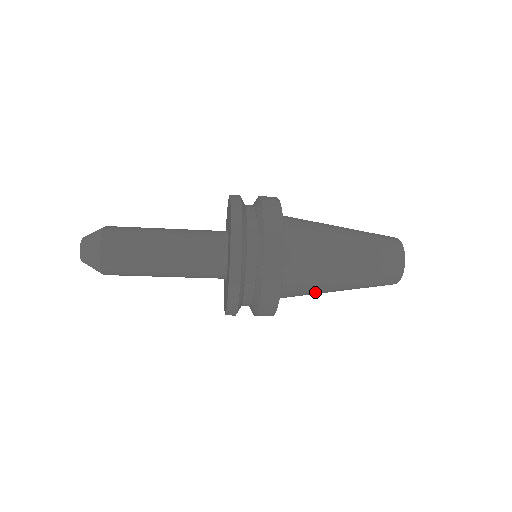
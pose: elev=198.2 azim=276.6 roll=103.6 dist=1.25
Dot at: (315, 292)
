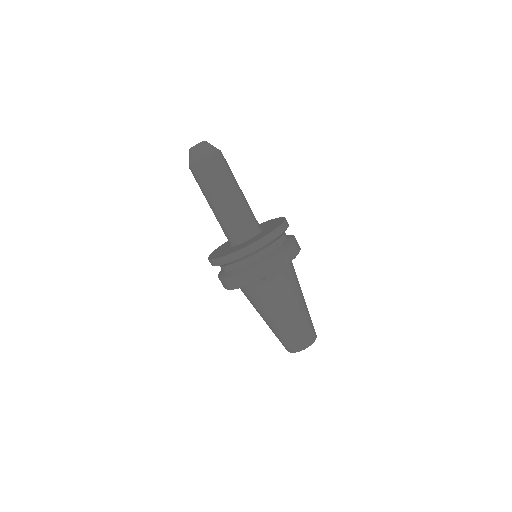
Dot at: (285, 295)
